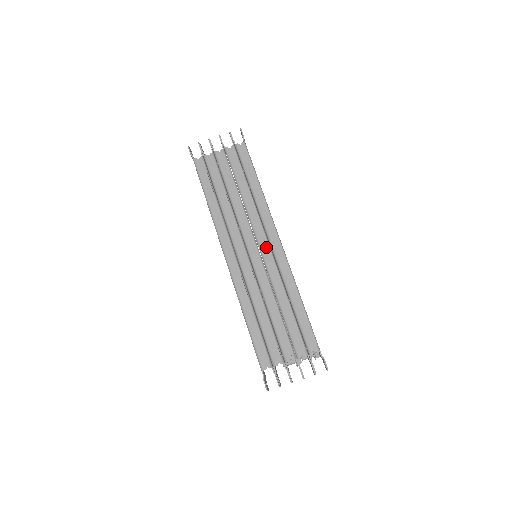
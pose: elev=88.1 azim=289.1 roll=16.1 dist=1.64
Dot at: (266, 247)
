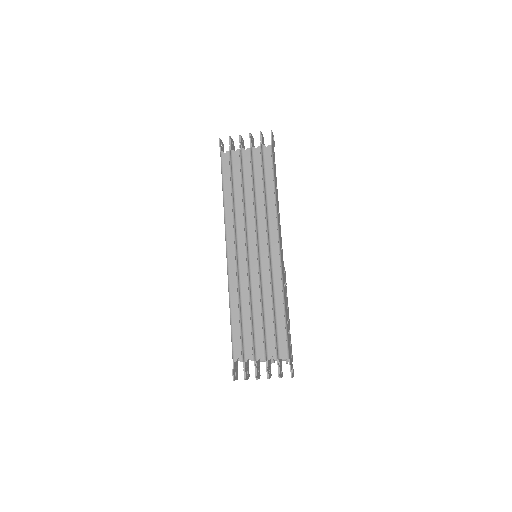
Dot at: (265, 251)
